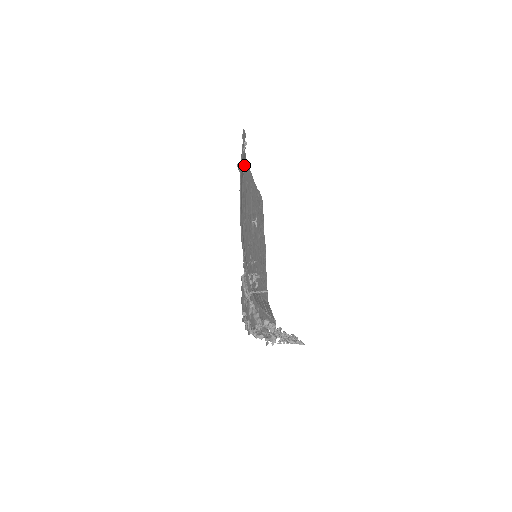
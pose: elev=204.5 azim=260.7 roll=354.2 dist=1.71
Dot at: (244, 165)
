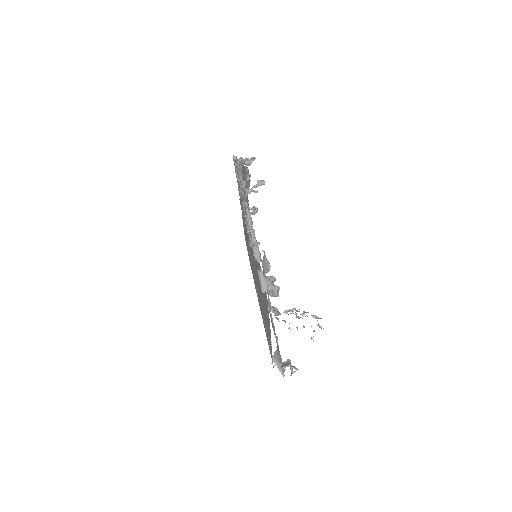
Dot at: occluded
